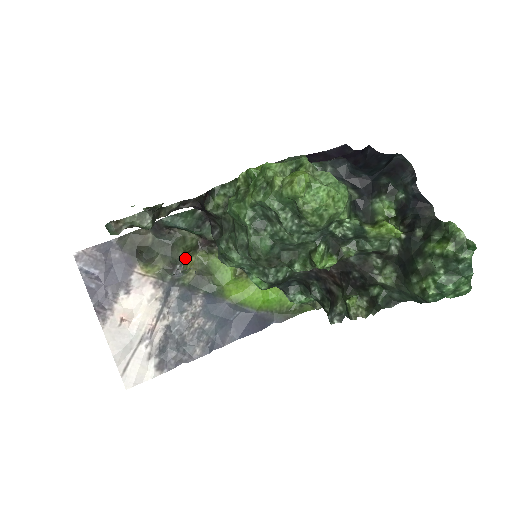
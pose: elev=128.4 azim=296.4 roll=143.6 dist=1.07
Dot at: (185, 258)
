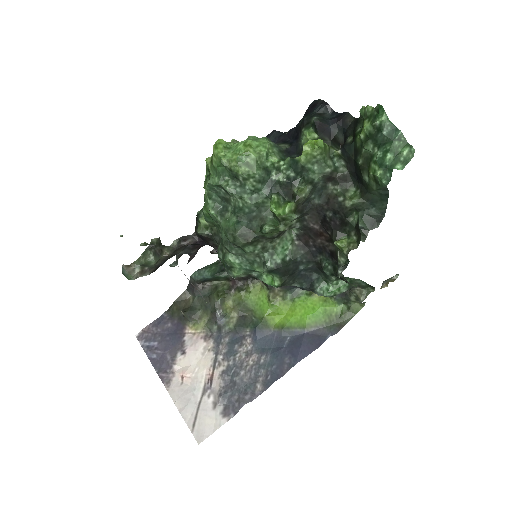
Dot at: (221, 303)
